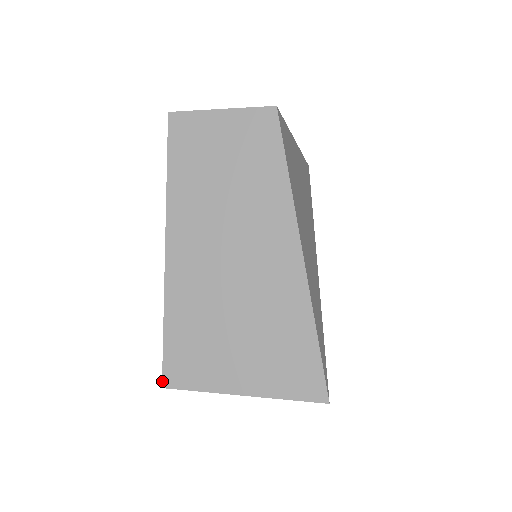
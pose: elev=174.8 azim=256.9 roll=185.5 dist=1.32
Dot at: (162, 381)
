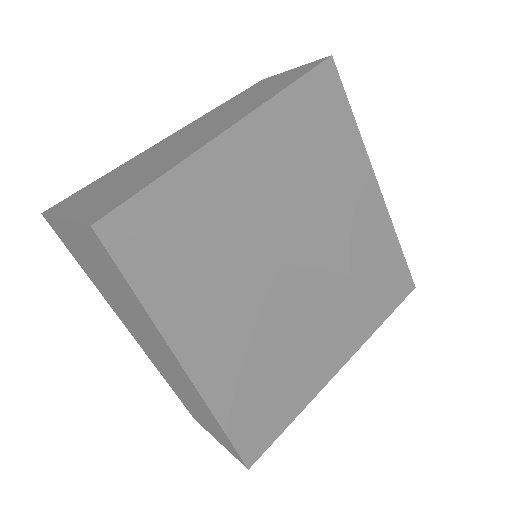
Dot at: (48, 209)
